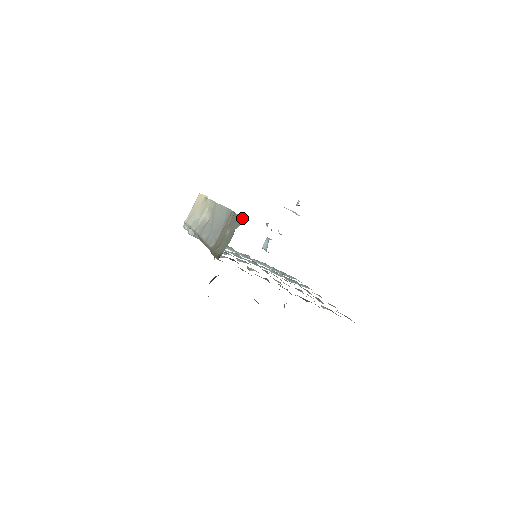
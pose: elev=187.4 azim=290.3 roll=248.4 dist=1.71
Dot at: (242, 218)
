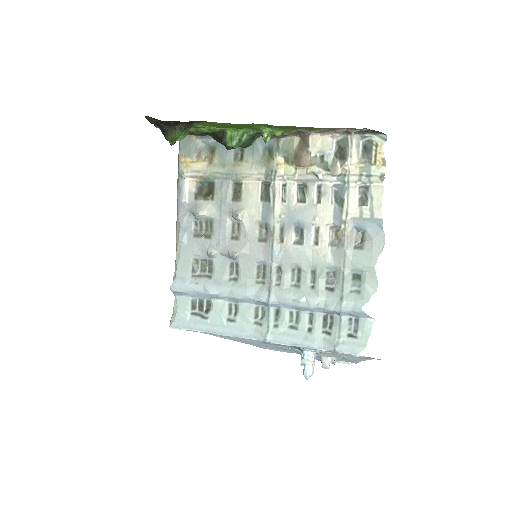
Dot at: occluded
